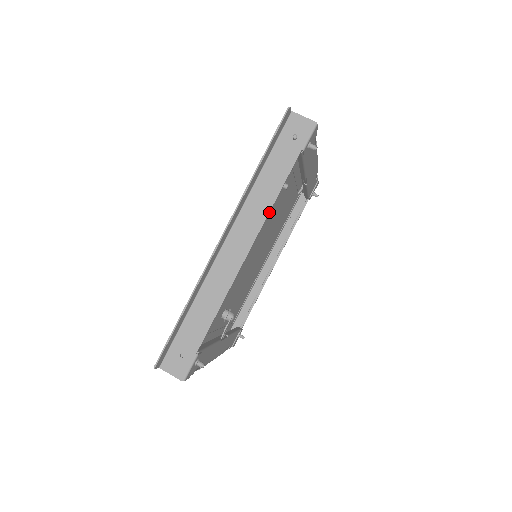
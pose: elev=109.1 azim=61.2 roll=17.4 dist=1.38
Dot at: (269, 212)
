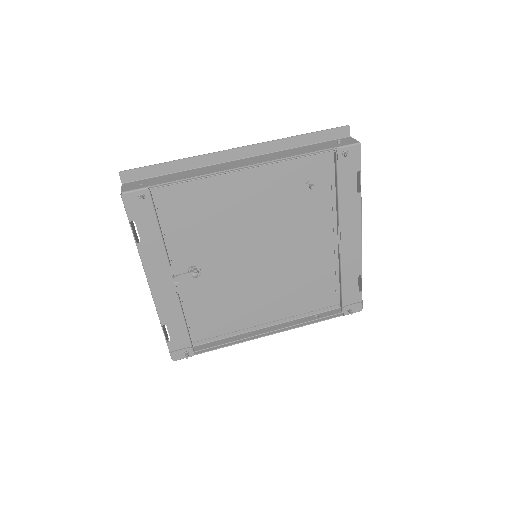
Dot at: (281, 159)
